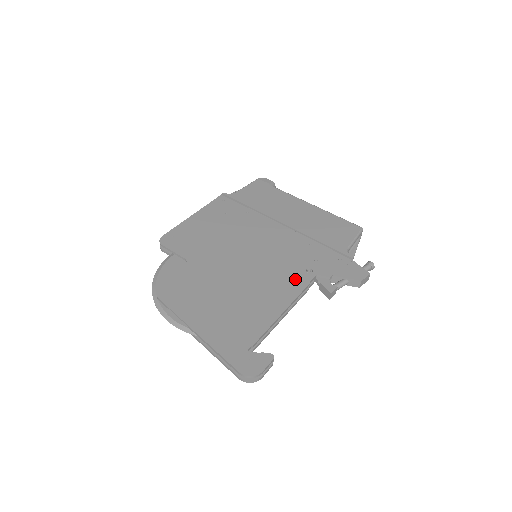
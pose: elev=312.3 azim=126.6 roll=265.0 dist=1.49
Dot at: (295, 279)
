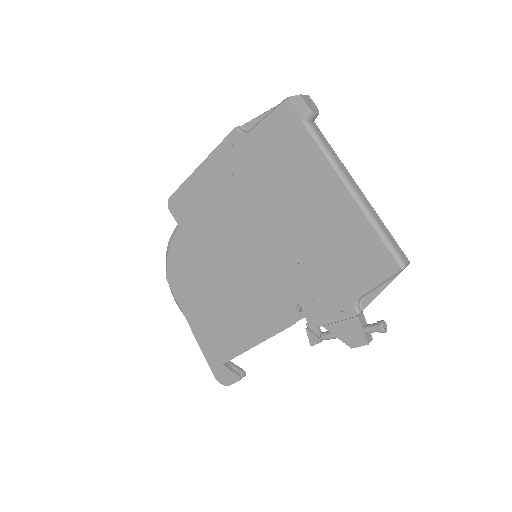
Dot at: (281, 313)
